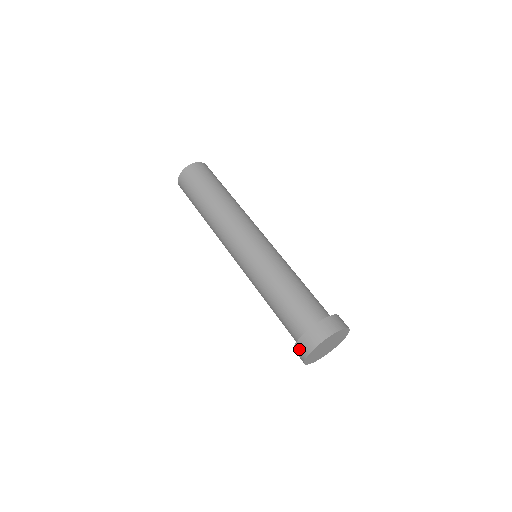
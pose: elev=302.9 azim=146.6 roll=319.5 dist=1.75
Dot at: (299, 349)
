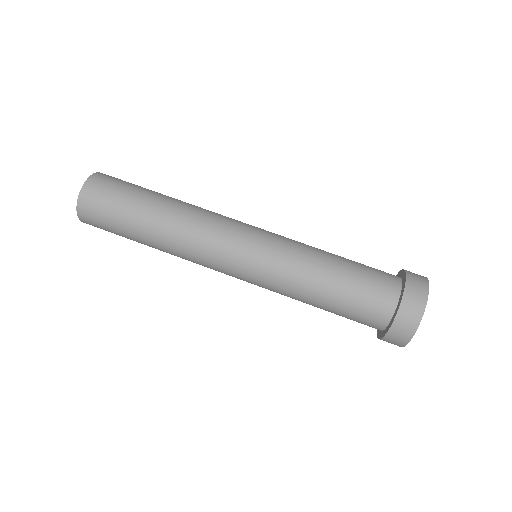
Dot at: (398, 331)
